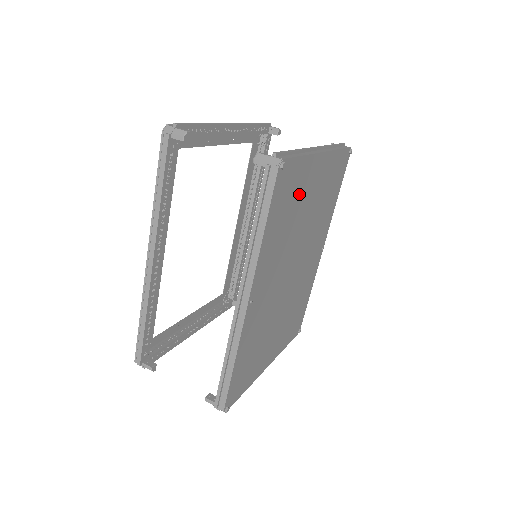
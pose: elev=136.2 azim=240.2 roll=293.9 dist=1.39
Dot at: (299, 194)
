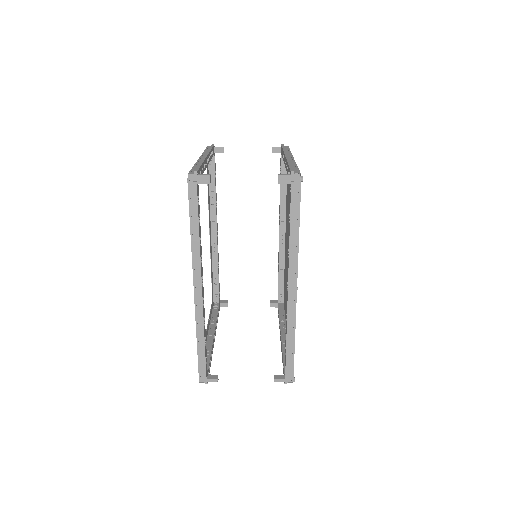
Dot at: occluded
